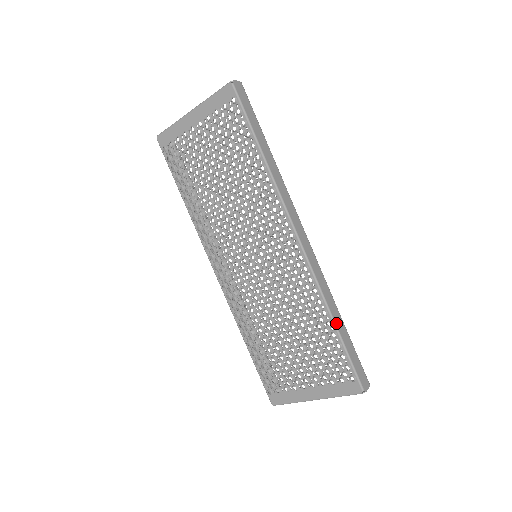
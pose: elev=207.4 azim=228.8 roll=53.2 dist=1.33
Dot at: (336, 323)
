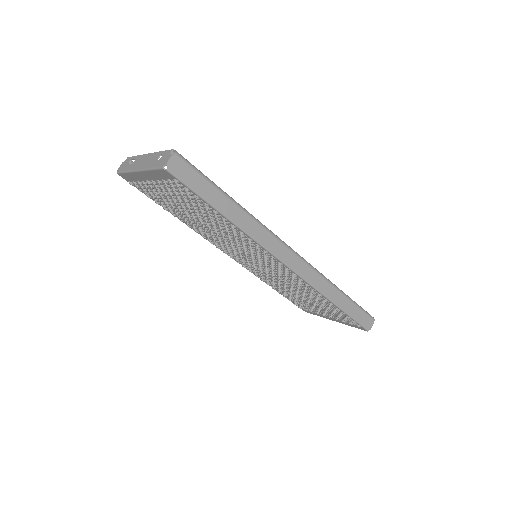
Dot at: (337, 304)
